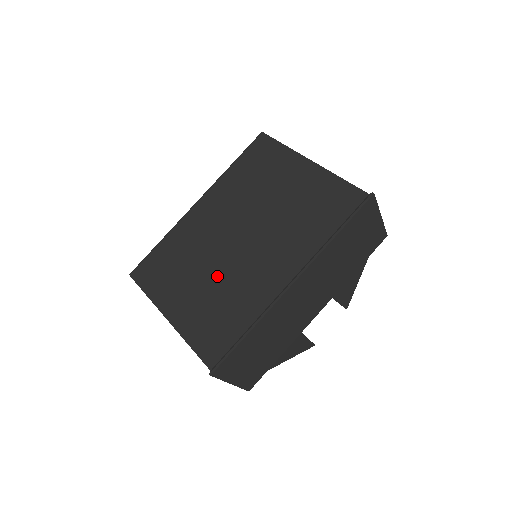
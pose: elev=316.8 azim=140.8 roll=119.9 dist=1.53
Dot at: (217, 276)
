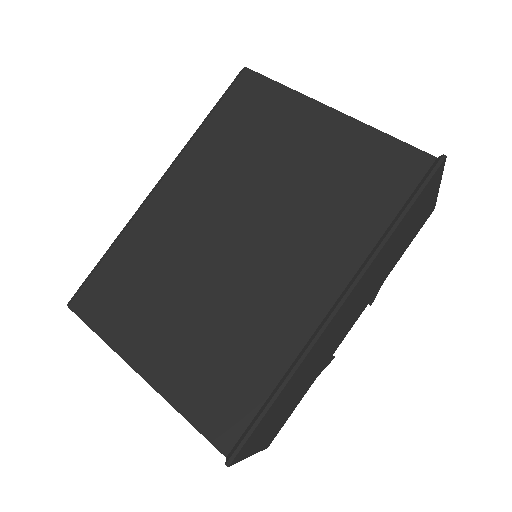
Dot at: (211, 302)
